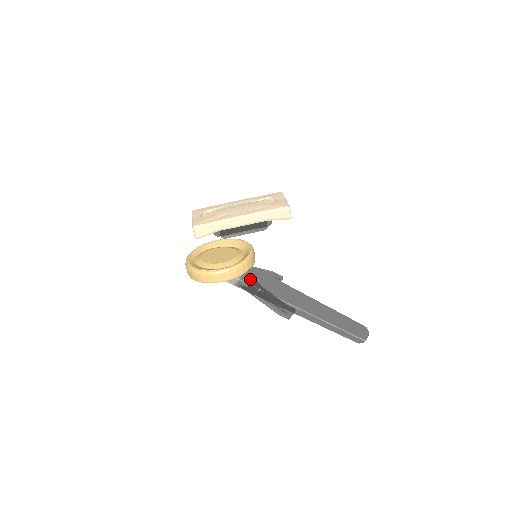
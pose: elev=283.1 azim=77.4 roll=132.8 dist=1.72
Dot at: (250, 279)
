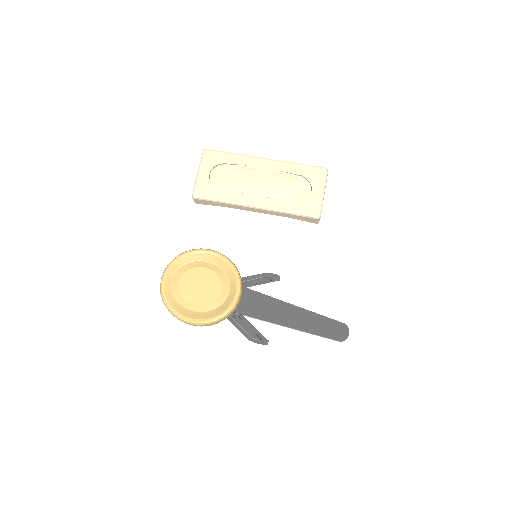
Dot at: occluded
